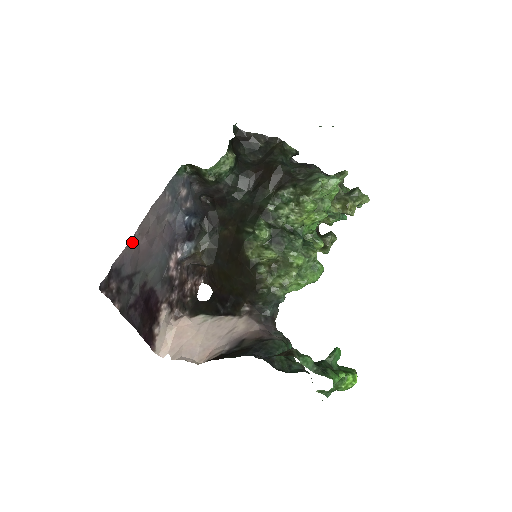
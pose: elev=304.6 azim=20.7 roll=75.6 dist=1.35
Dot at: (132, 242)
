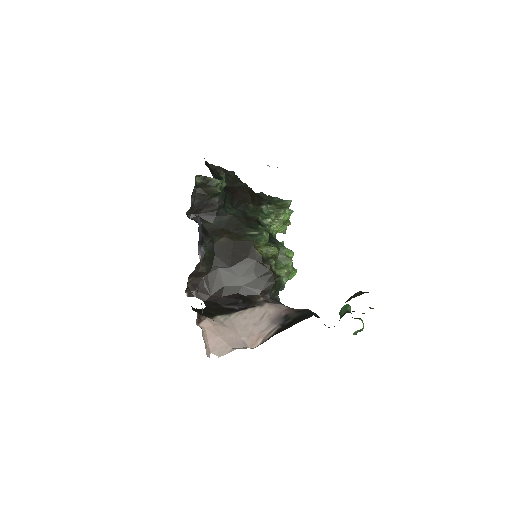
Dot at: occluded
